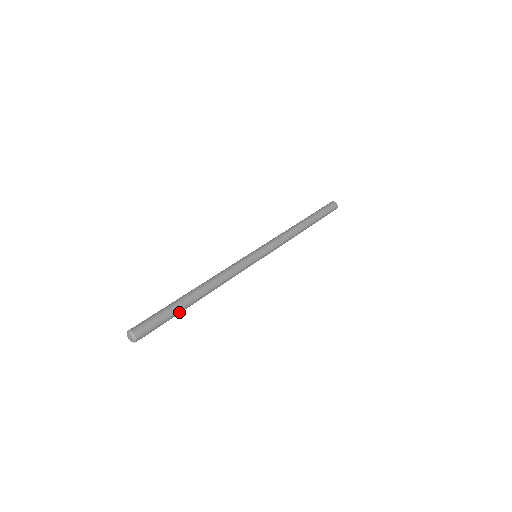
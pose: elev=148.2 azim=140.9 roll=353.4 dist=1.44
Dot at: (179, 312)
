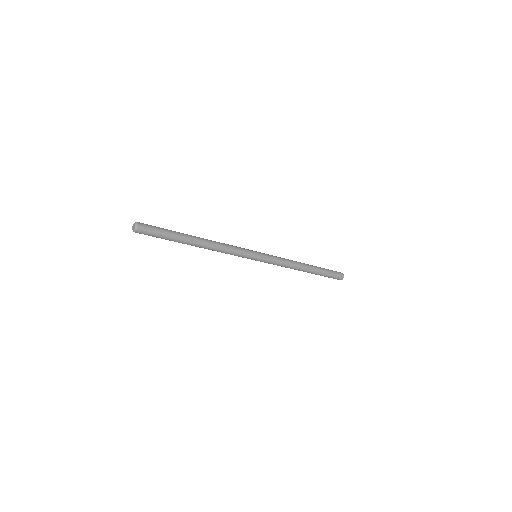
Dot at: (177, 239)
